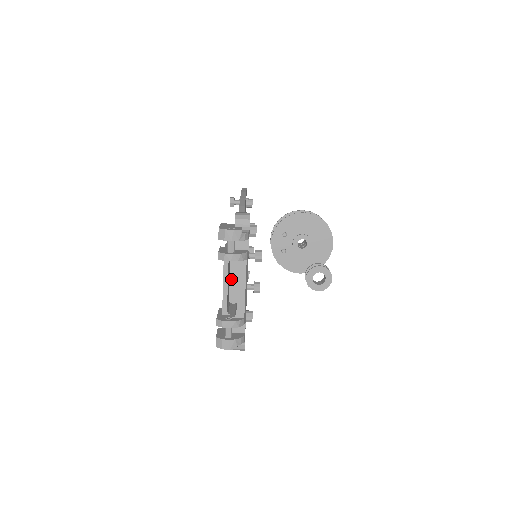
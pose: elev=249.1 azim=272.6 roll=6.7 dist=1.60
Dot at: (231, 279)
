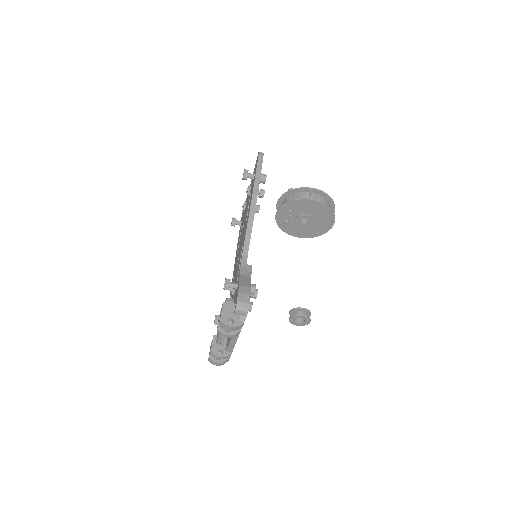
Dot at: occluded
